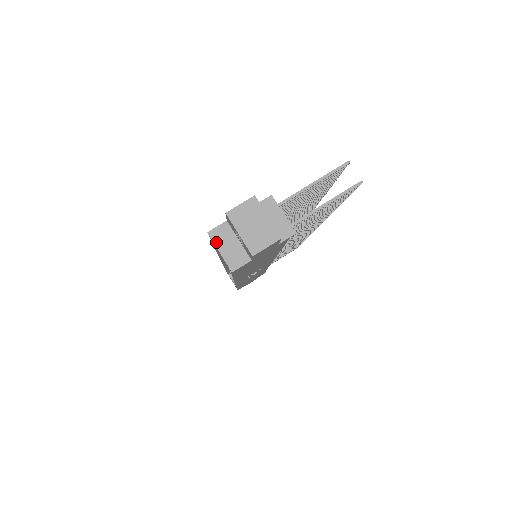
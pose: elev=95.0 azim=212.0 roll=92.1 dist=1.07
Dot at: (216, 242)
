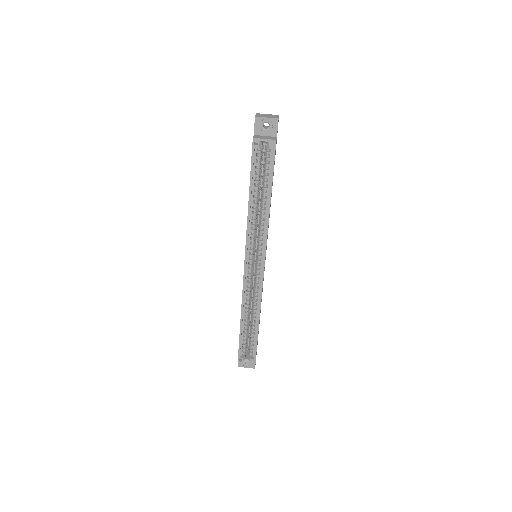
Dot at: (259, 138)
